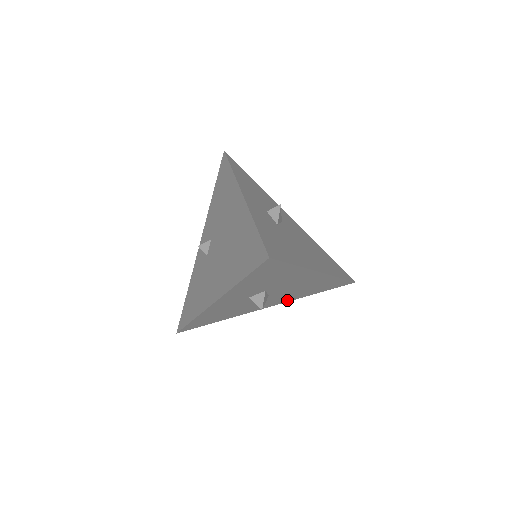
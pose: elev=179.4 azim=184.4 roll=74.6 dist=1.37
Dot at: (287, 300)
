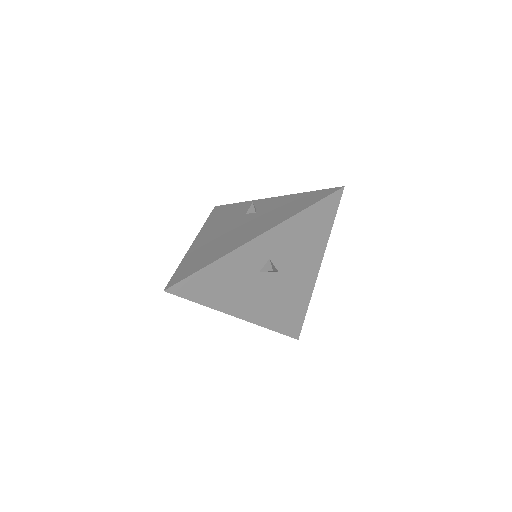
Dot at: occluded
